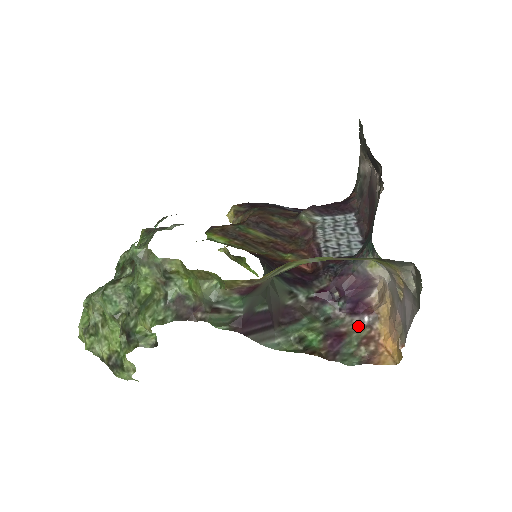
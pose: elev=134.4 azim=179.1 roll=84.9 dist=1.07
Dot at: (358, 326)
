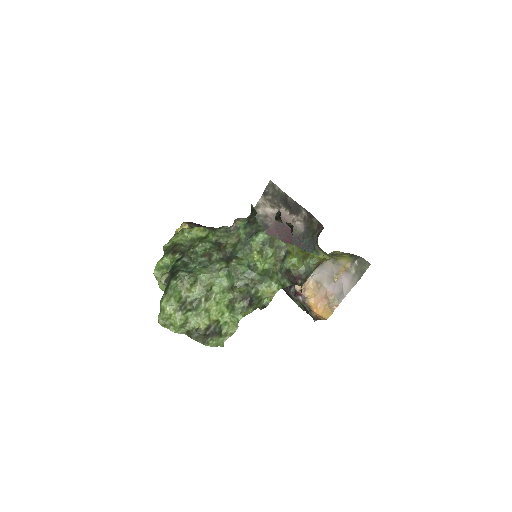
Dot at: (302, 302)
